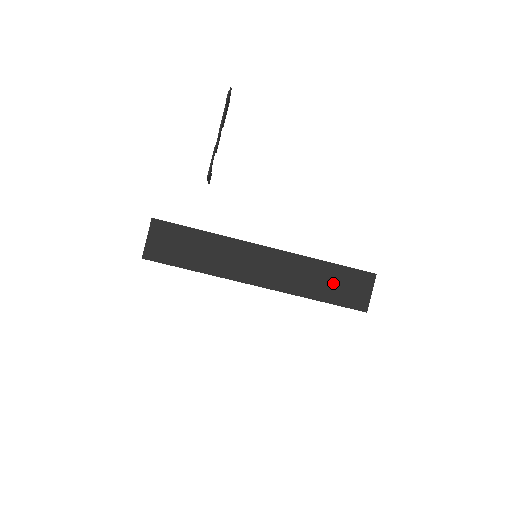
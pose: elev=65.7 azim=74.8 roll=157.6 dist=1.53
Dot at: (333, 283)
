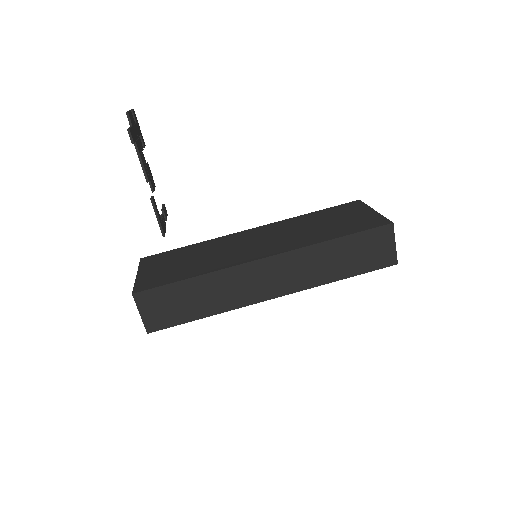
Dot at: (350, 255)
